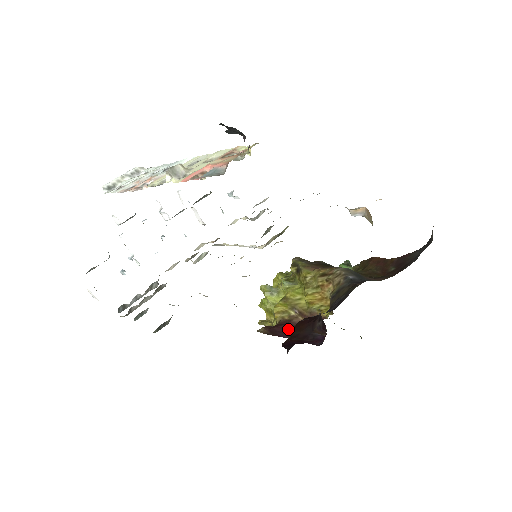
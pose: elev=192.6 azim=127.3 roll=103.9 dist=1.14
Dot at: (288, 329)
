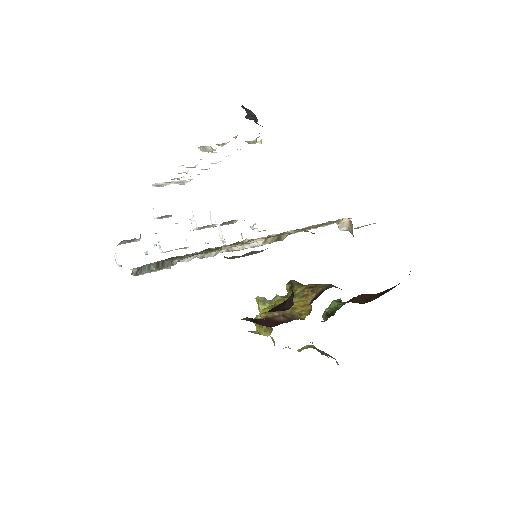
Dot at: (268, 322)
